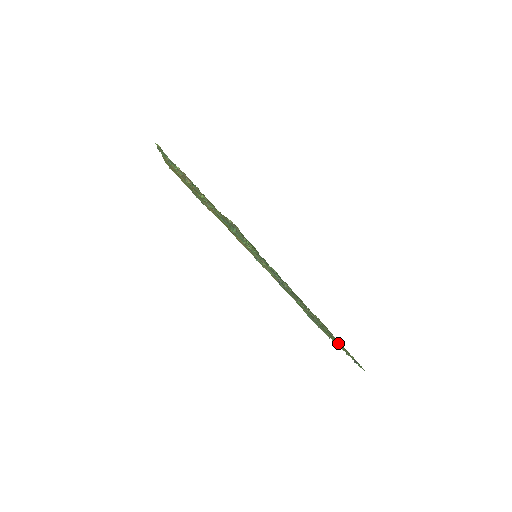
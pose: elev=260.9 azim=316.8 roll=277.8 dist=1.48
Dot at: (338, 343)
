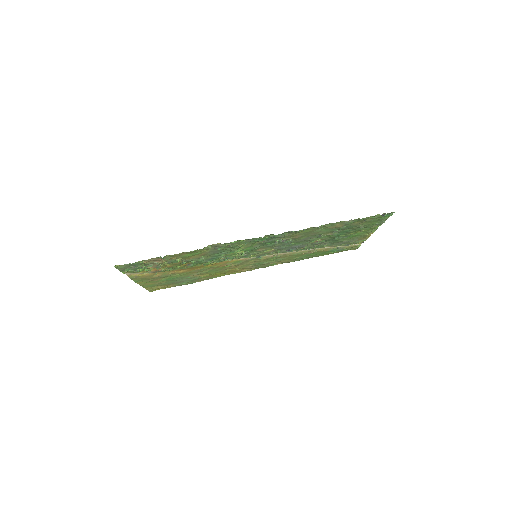
Dot at: (363, 226)
